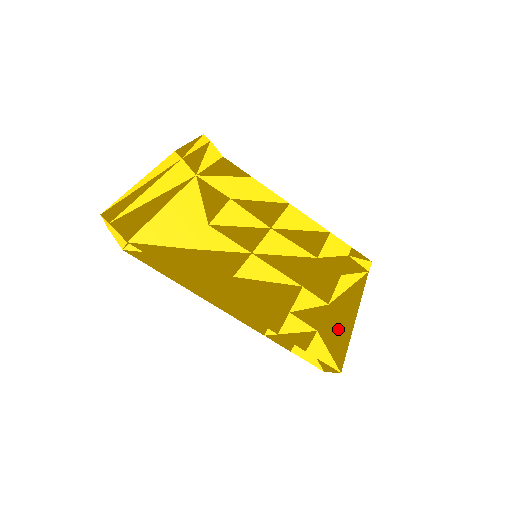
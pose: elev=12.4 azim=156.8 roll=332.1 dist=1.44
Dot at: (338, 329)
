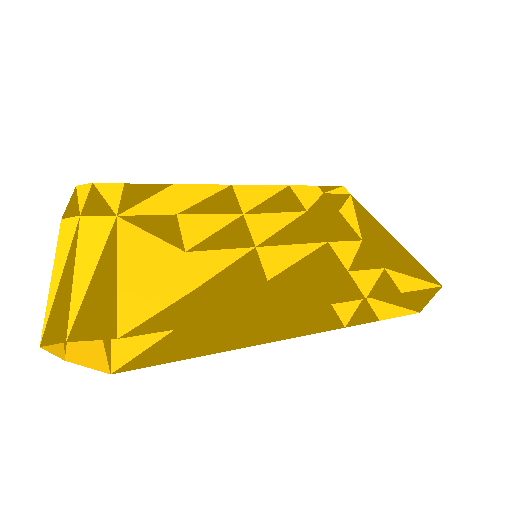
Dot at: (393, 254)
